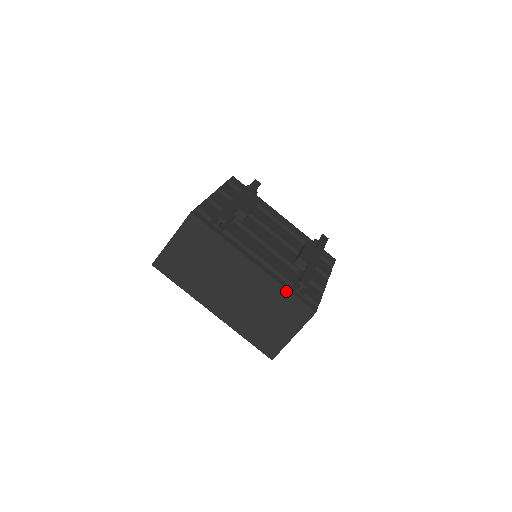
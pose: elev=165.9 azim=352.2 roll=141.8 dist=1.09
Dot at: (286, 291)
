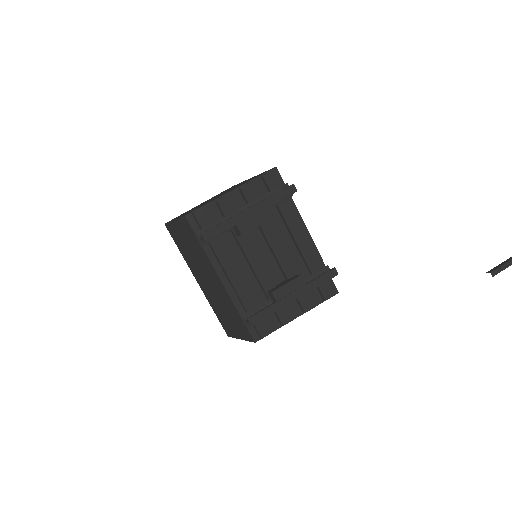
Dot at: (239, 315)
